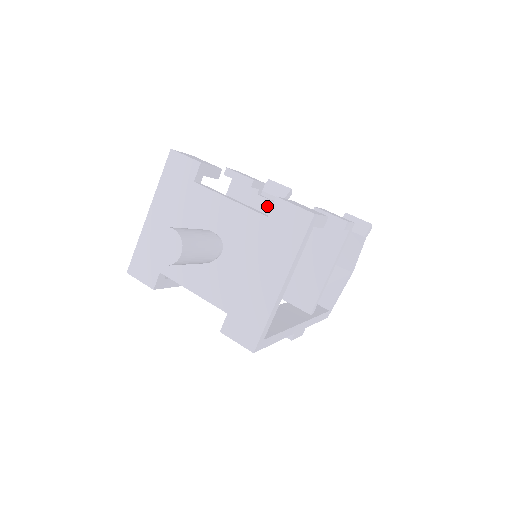
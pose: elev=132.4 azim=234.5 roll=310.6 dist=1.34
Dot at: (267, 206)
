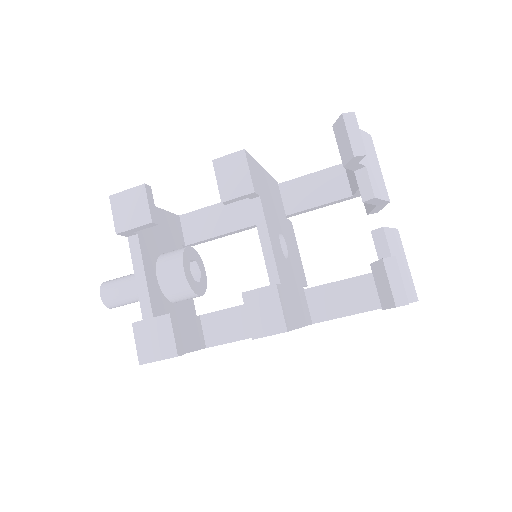
Dot at: occluded
